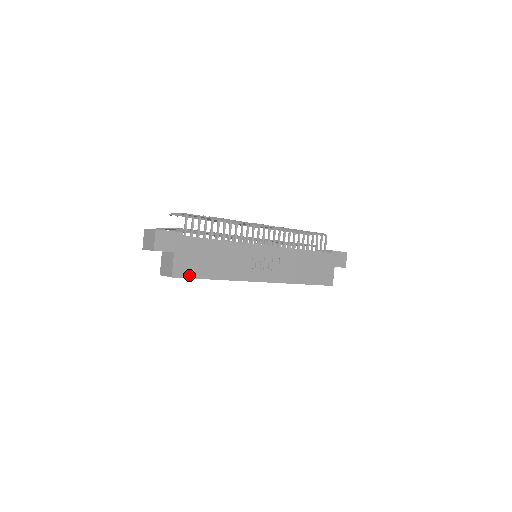
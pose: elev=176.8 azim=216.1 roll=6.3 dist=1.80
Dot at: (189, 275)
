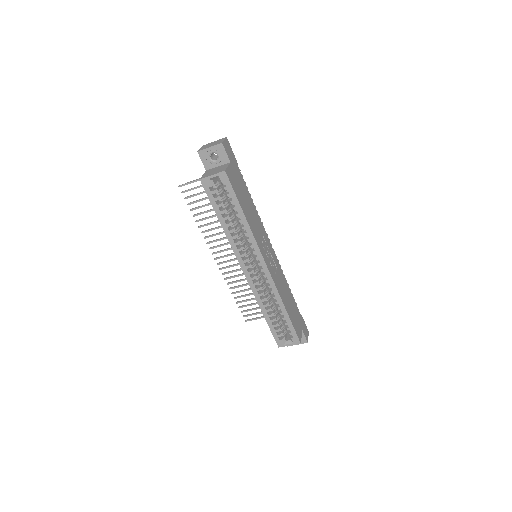
Dot at: (233, 187)
